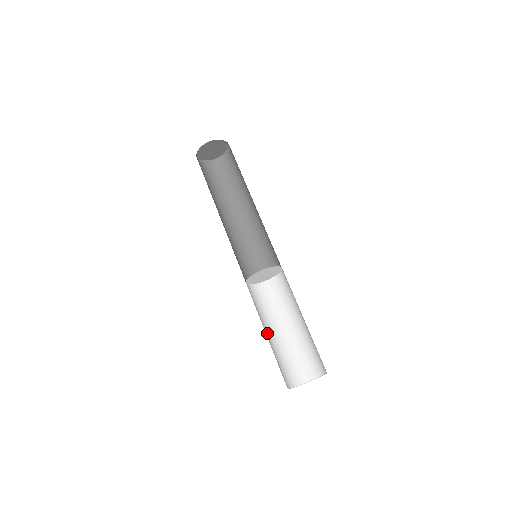
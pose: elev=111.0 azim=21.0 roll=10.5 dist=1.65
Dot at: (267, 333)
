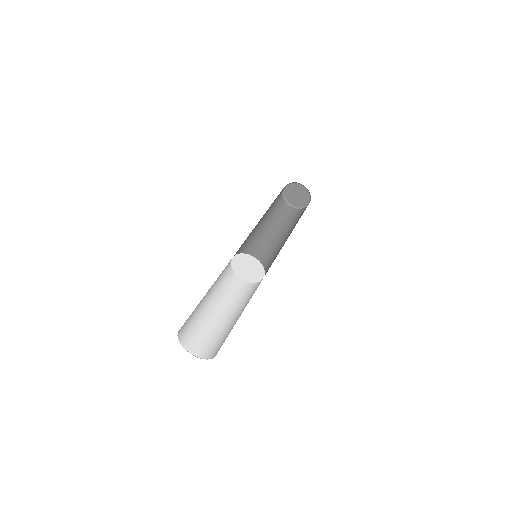
Dot at: (207, 294)
